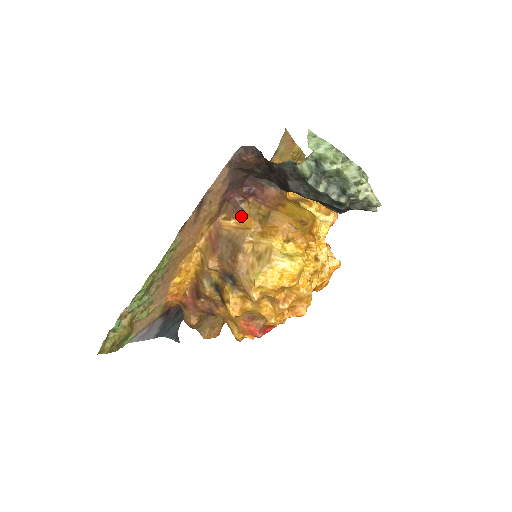
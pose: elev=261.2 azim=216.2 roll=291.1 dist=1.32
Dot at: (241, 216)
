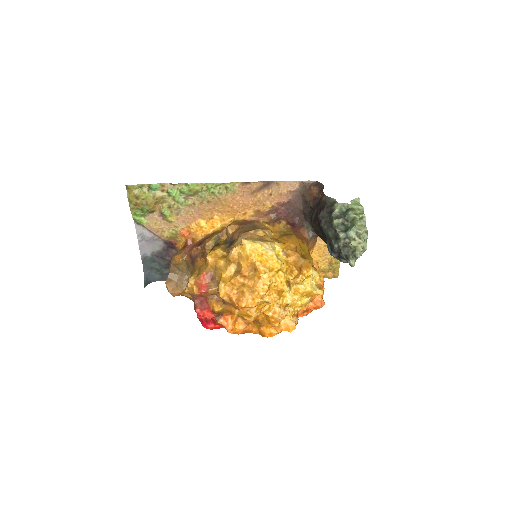
Dot at: (275, 226)
